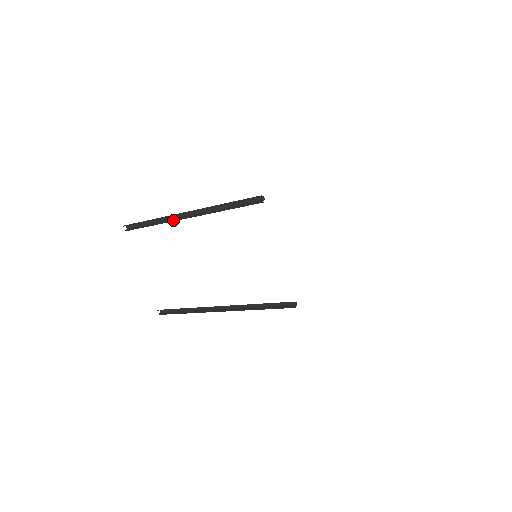
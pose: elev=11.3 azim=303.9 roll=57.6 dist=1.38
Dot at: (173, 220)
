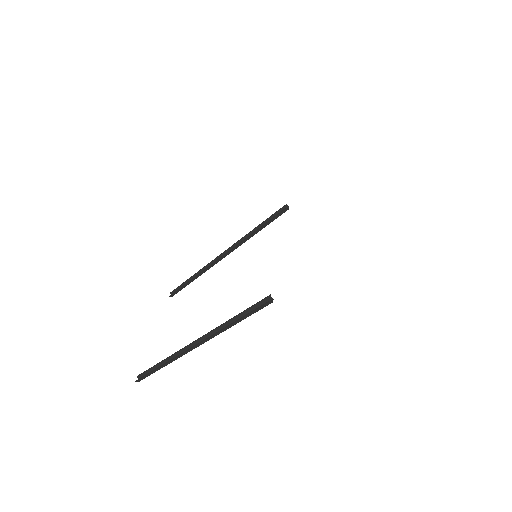
Dot at: (209, 266)
